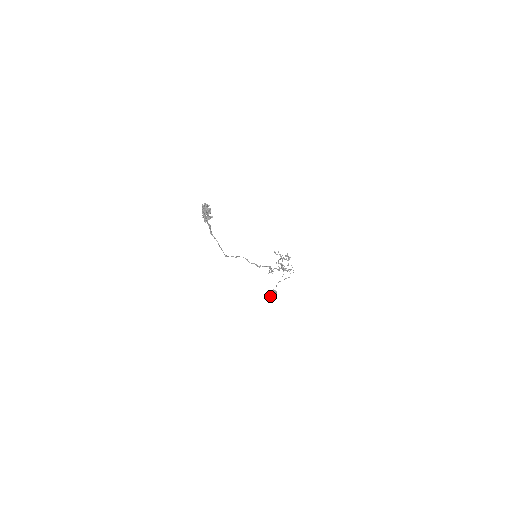
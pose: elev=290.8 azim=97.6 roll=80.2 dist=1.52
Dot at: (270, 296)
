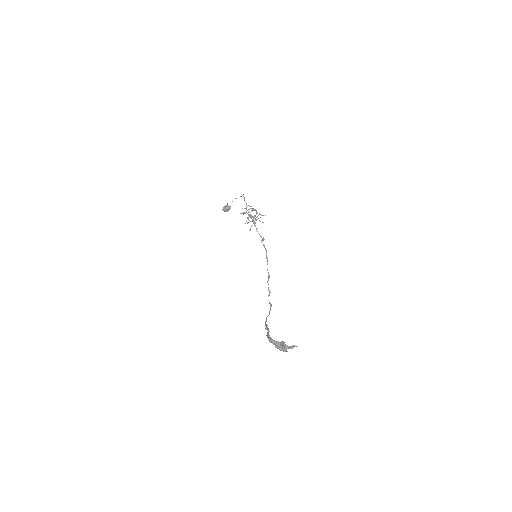
Dot at: occluded
